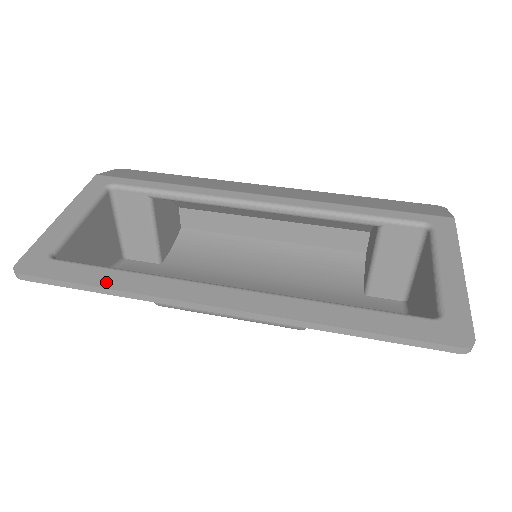
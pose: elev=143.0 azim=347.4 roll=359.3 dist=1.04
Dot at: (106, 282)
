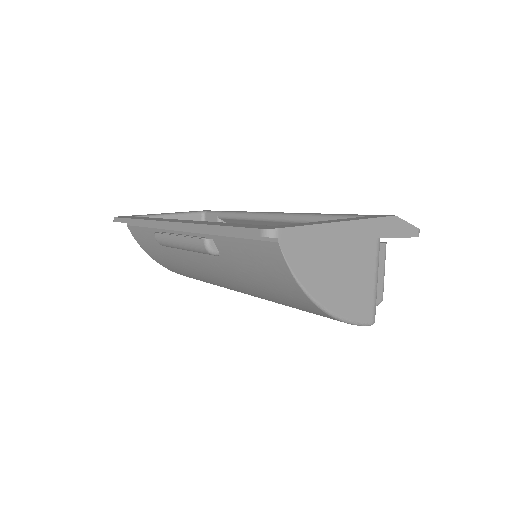
Dot at: (138, 218)
